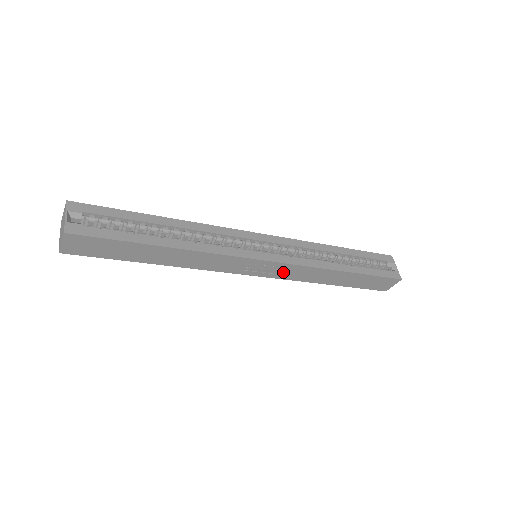
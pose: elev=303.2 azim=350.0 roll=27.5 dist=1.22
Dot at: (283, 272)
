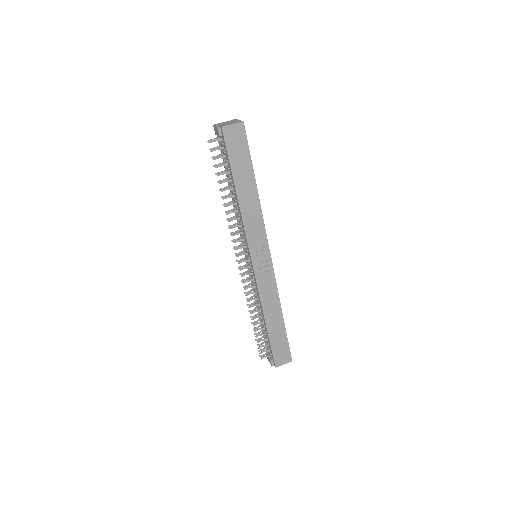
Dot at: (264, 278)
